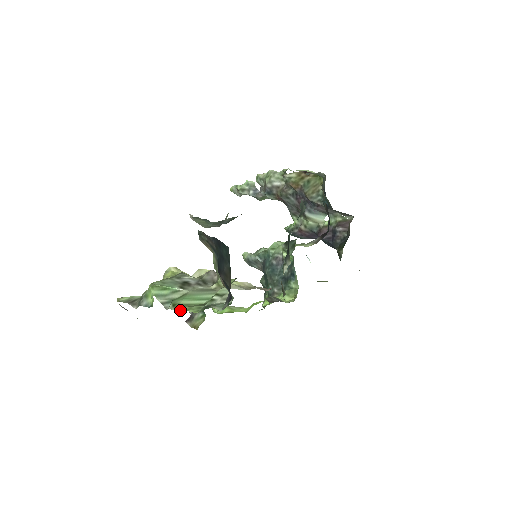
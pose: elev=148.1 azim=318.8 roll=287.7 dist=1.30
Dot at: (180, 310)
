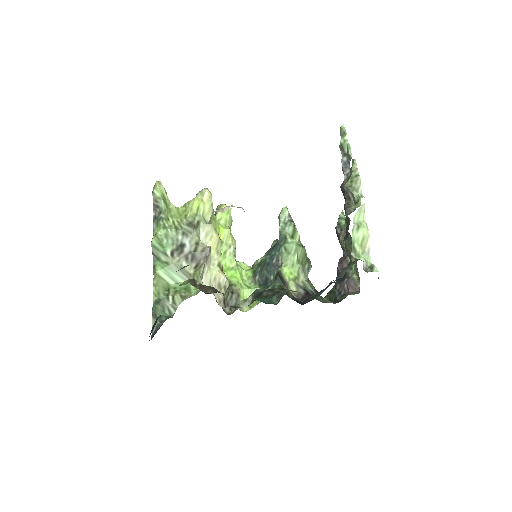
Dot at: occluded
